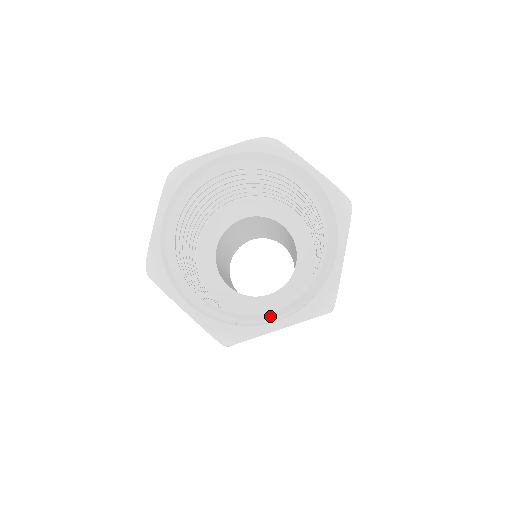
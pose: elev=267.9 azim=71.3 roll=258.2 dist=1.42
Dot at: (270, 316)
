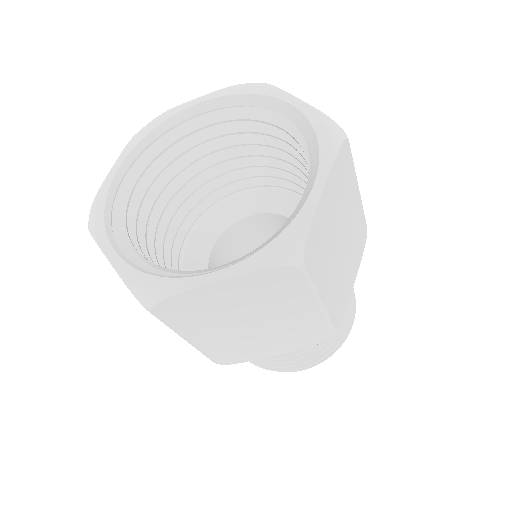
Dot at: (212, 269)
